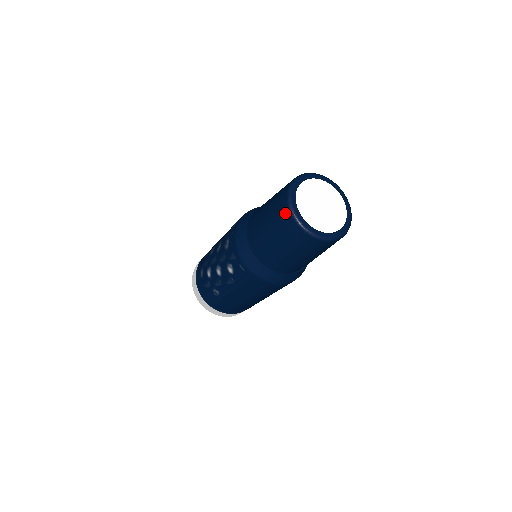
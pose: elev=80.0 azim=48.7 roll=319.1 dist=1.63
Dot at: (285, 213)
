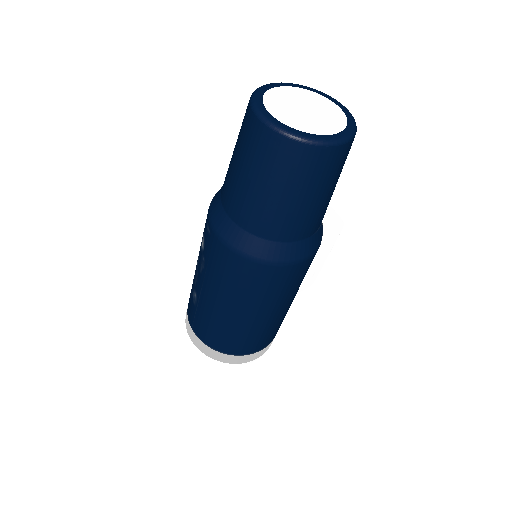
Dot at: (247, 107)
